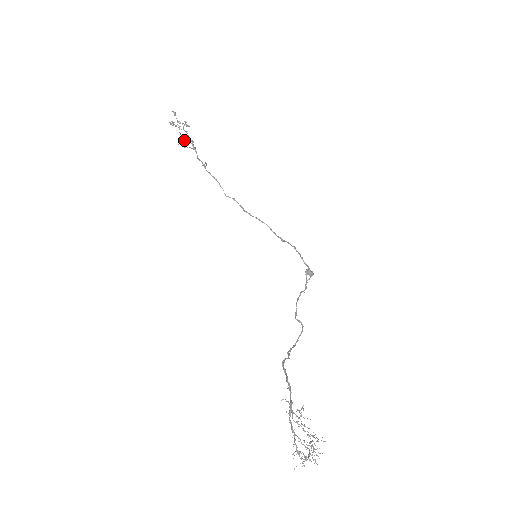
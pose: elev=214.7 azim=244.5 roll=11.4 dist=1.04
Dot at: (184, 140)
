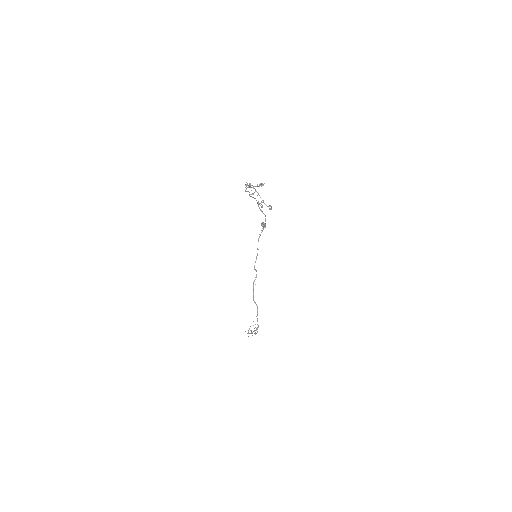
Dot at: occluded
